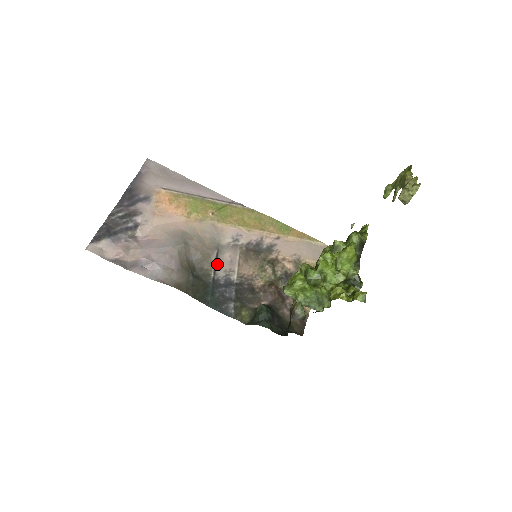
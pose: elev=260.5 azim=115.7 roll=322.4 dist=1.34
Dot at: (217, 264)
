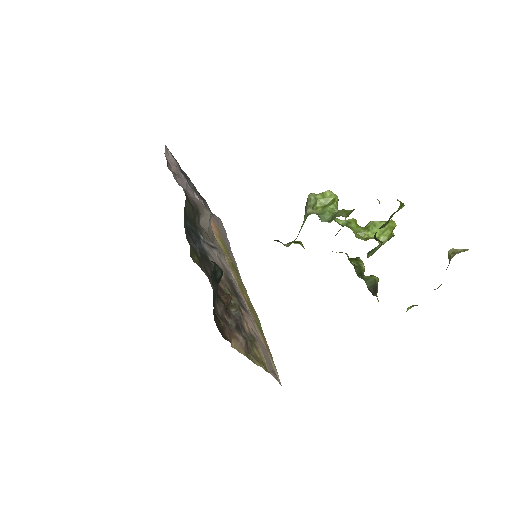
Dot at: (209, 246)
